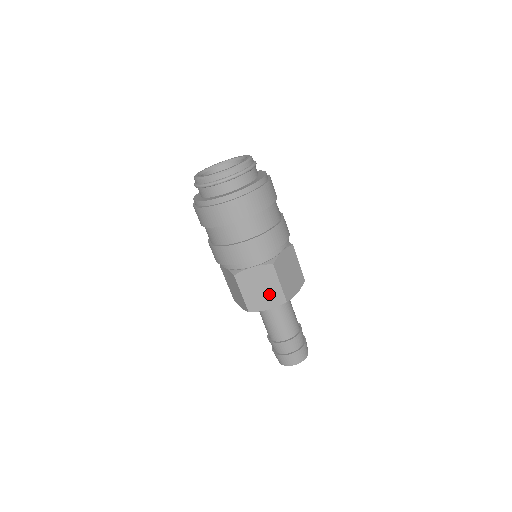
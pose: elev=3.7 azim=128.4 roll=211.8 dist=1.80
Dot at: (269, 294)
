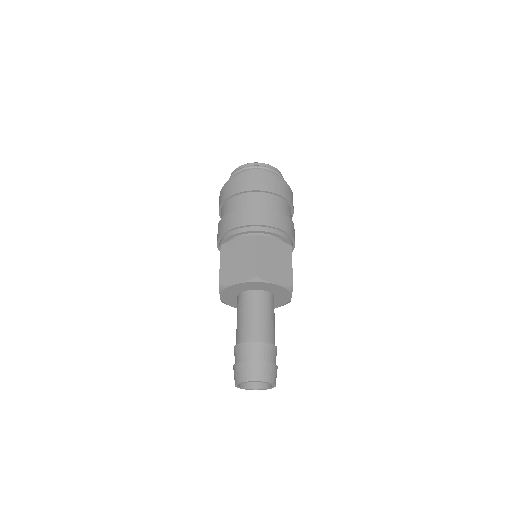
Dot at: (280, 270)
